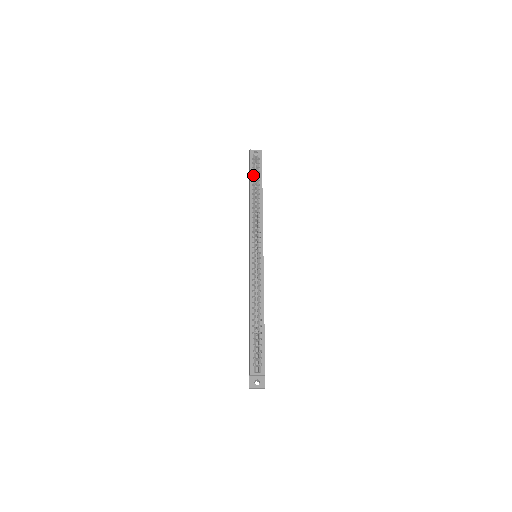
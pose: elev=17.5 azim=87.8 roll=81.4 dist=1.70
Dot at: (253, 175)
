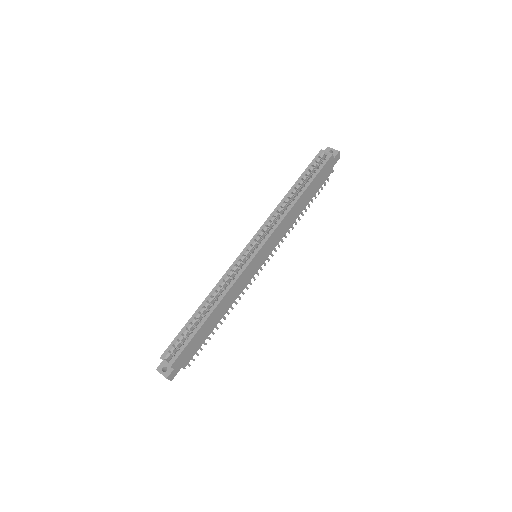
Dot at: (306, 173)
